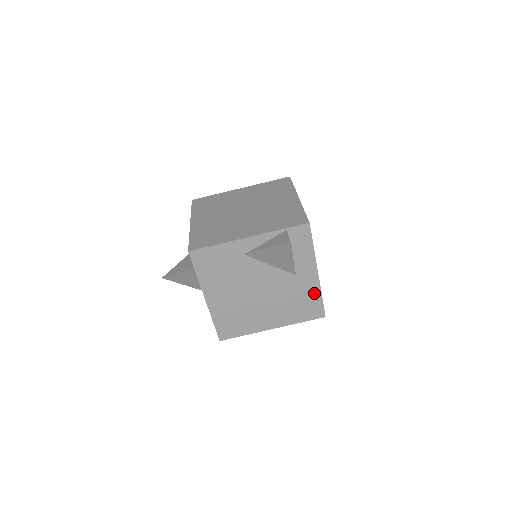
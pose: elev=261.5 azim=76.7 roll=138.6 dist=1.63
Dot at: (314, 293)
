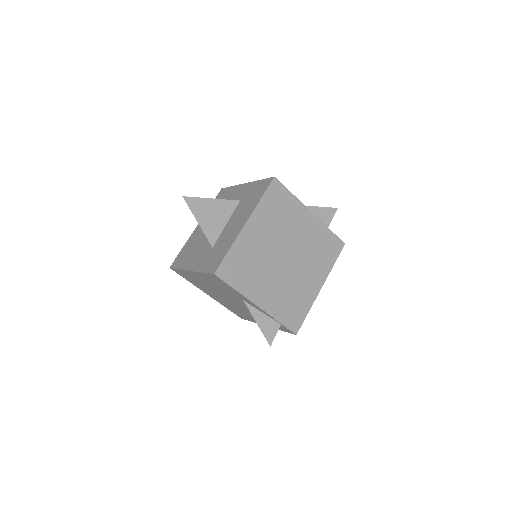
Dot at: (251, 319)
